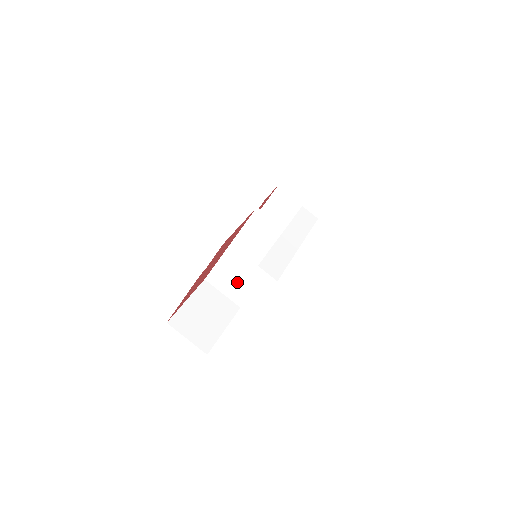
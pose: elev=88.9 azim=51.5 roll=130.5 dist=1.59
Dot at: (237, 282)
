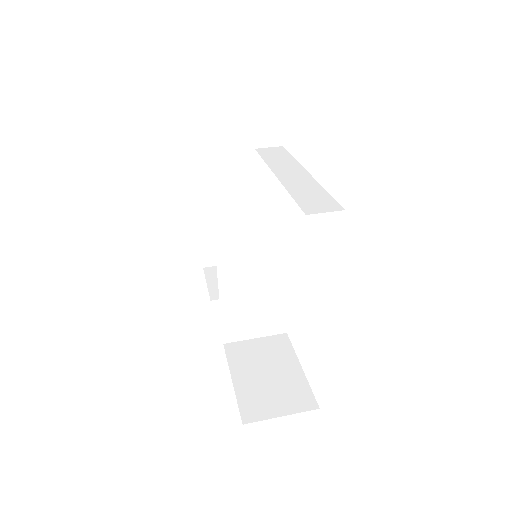
Dot at: (260, 308)
